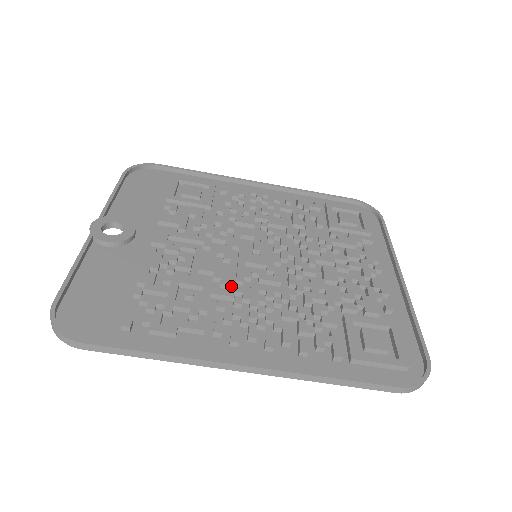
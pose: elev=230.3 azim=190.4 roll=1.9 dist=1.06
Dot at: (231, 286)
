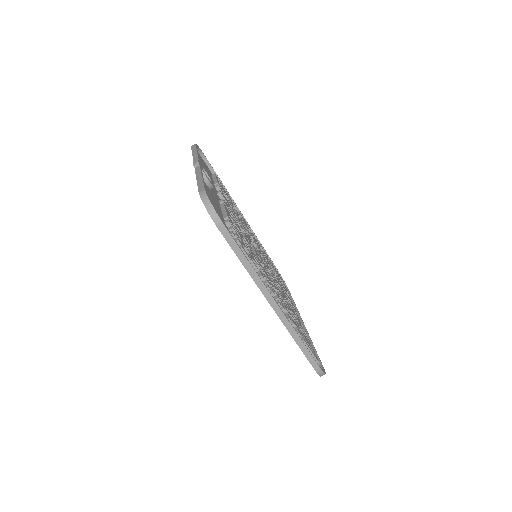
Dot at: occluded
